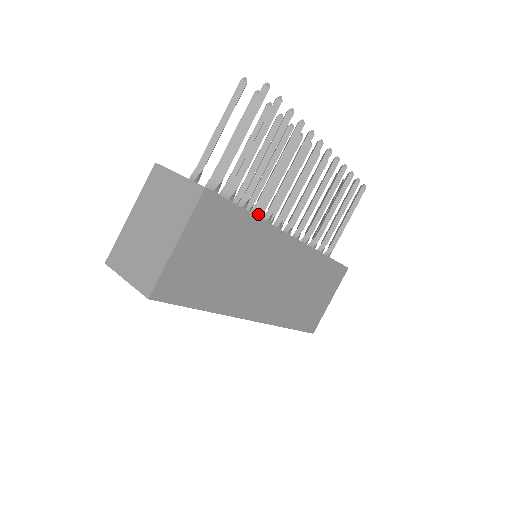
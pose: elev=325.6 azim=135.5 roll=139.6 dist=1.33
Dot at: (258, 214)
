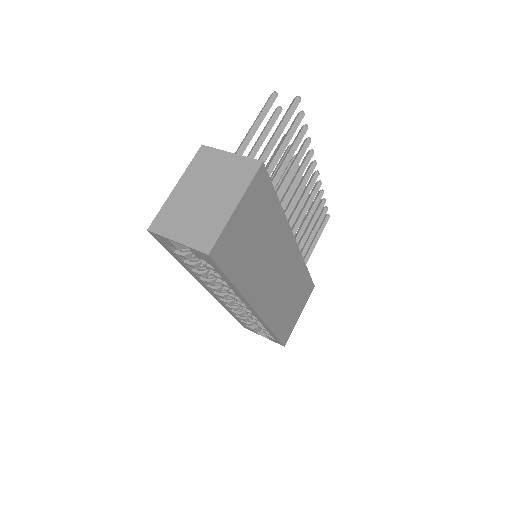
Dot at: occluded
